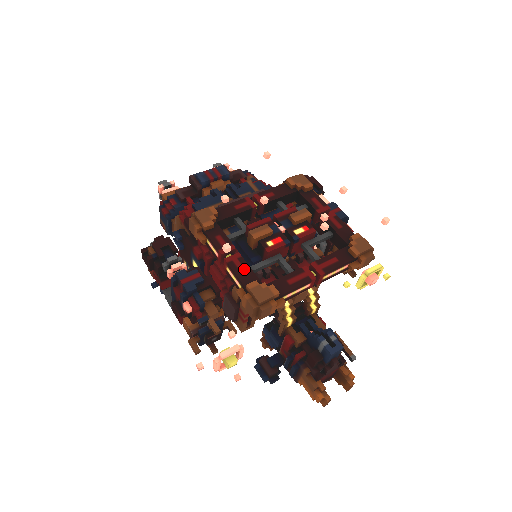
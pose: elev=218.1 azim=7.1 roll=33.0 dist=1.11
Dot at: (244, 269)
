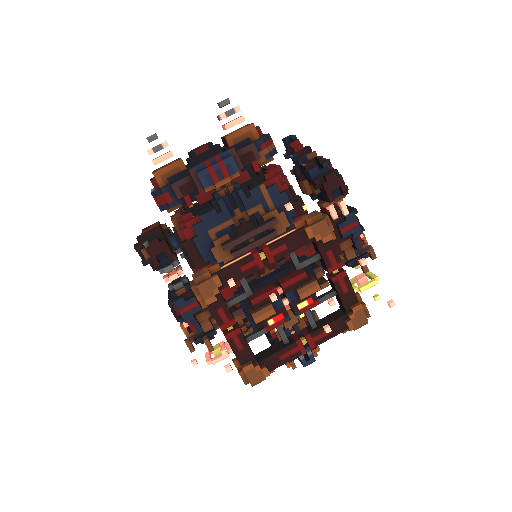
Dot at: (242, 347)
